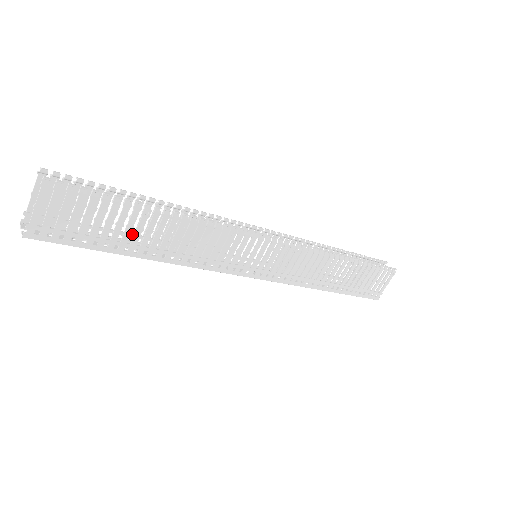
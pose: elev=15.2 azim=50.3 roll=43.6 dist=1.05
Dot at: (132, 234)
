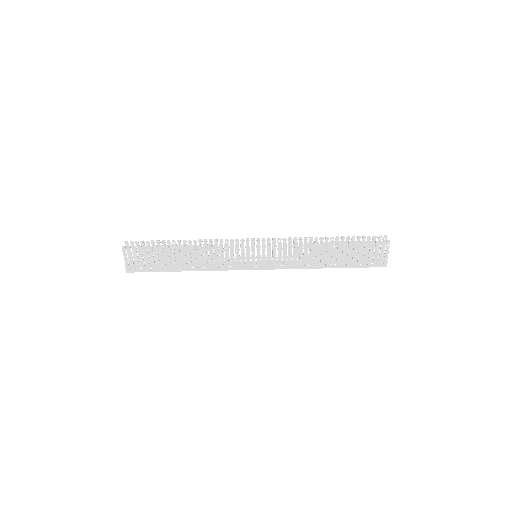
Dot at: occluded
